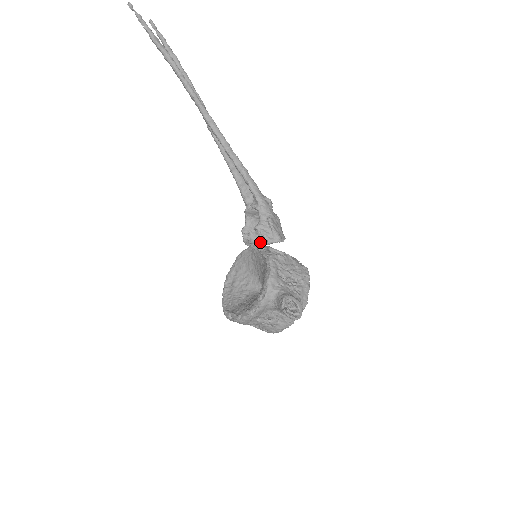
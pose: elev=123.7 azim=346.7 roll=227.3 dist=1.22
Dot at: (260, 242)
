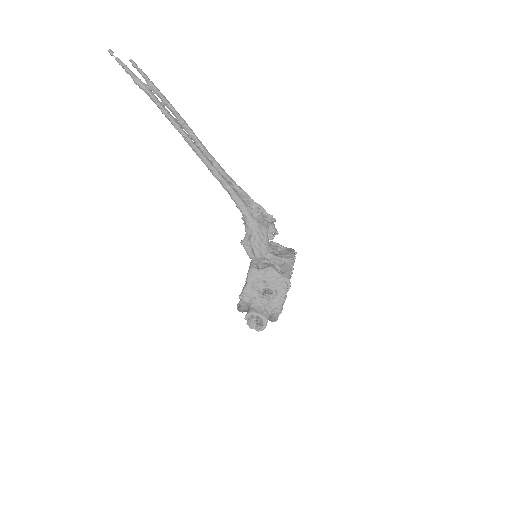
Dot at: occluded
